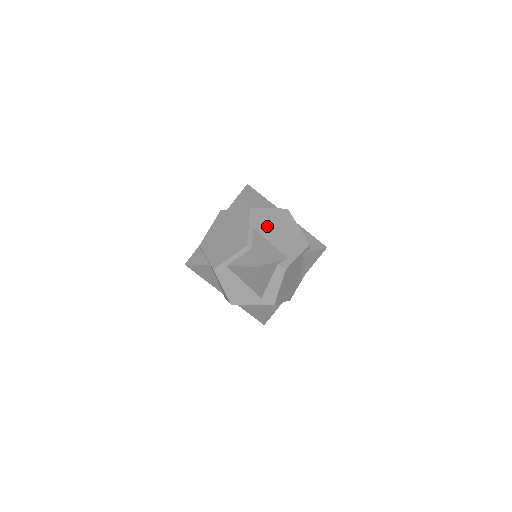
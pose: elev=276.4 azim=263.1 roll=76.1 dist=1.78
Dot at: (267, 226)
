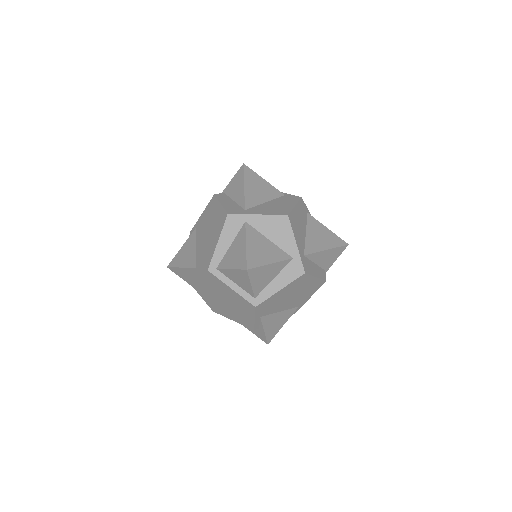
Dot at: (276, 305)
